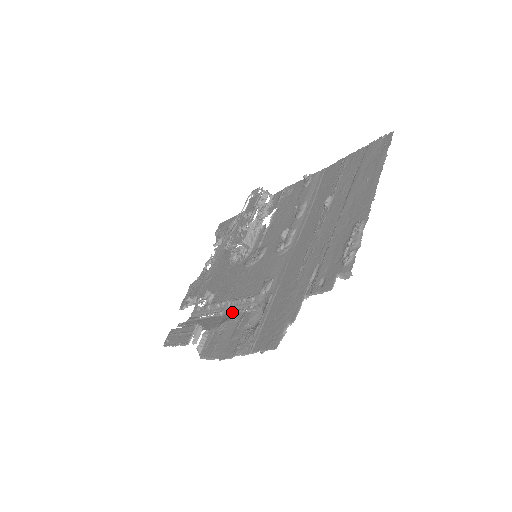
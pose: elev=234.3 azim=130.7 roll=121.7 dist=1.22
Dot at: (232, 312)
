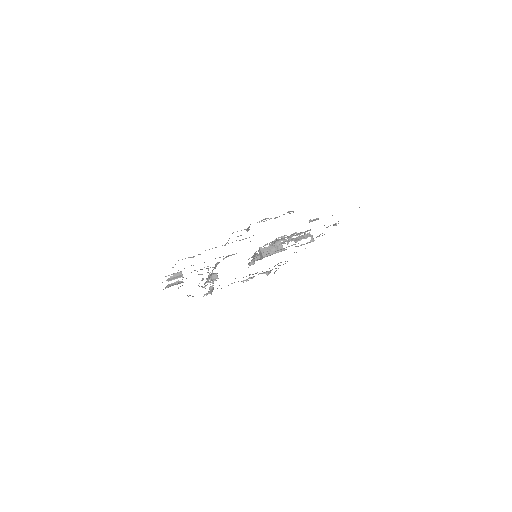
Dot at: occluded
